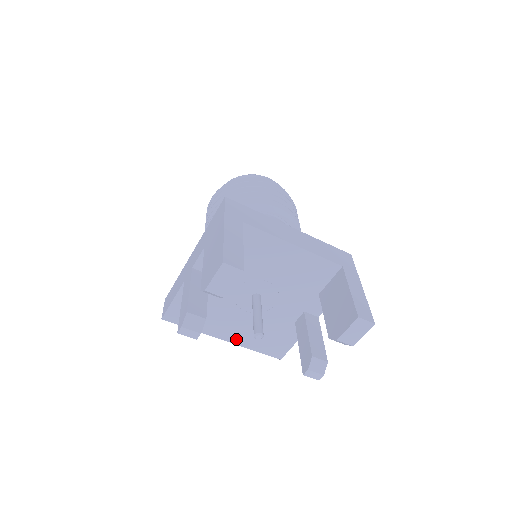
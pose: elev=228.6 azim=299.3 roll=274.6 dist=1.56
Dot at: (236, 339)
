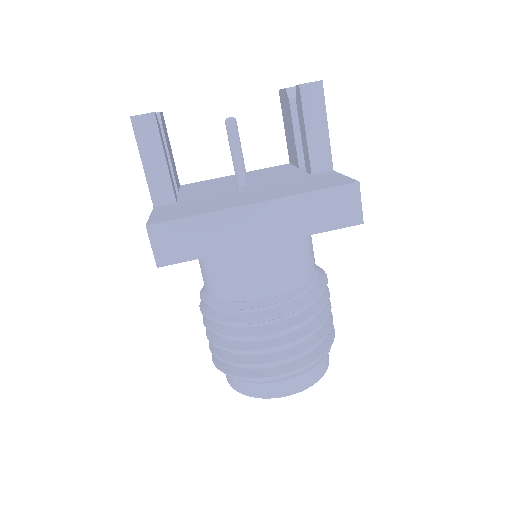
Dot at: (268, 198)
